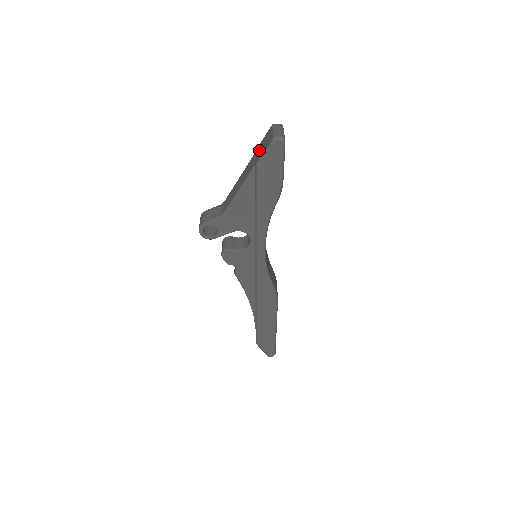
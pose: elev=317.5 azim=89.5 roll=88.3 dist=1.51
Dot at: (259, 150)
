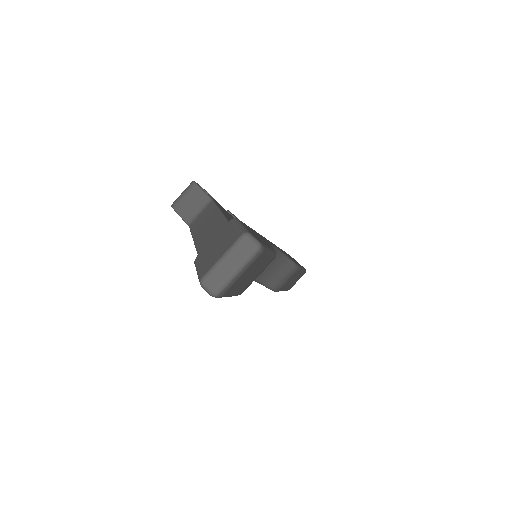
Dot at: (217, 239)
